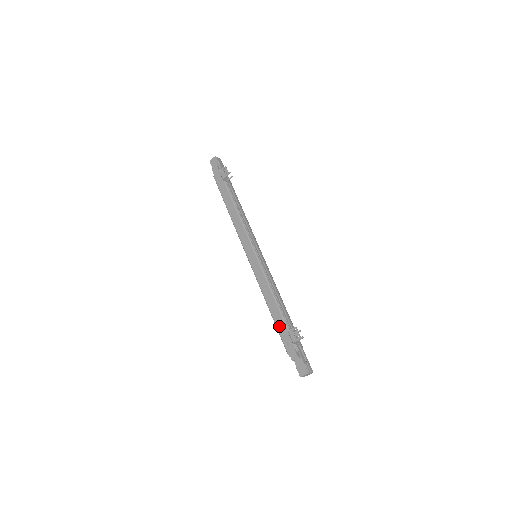
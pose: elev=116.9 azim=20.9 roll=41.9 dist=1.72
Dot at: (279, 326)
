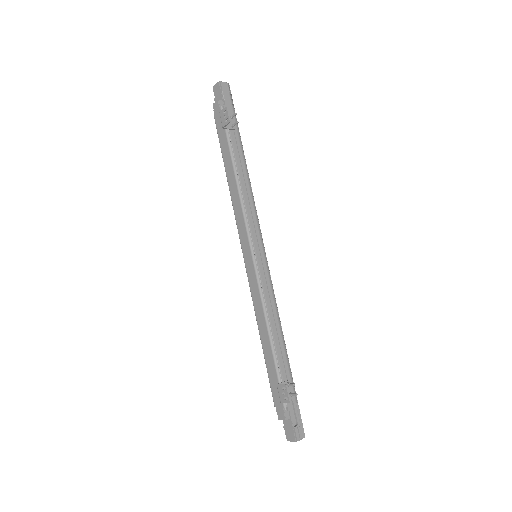
Dot at: (269, 369)
